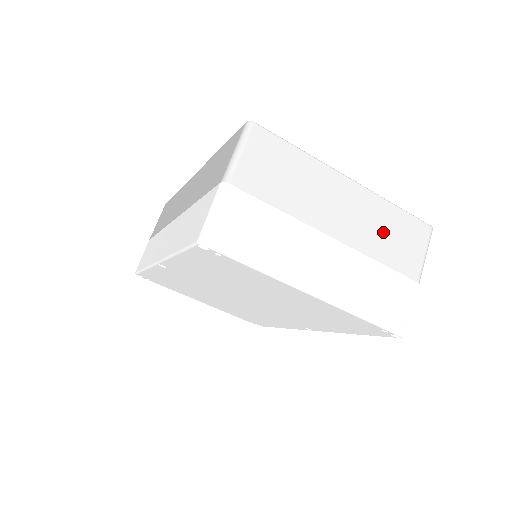
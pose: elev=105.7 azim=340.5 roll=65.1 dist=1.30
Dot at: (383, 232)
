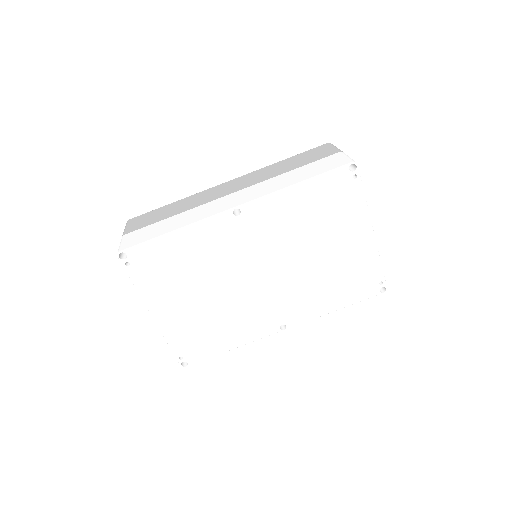
Dot at: occluded
